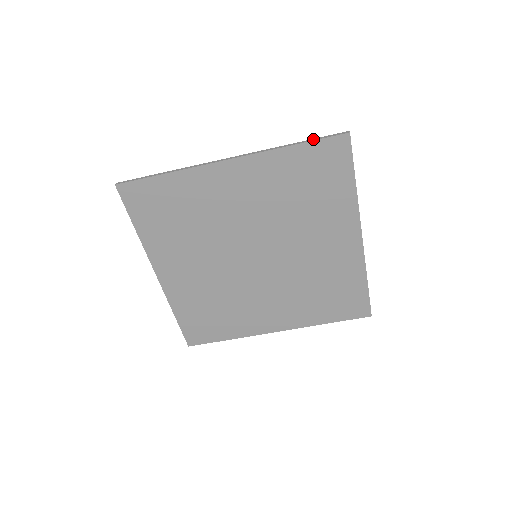
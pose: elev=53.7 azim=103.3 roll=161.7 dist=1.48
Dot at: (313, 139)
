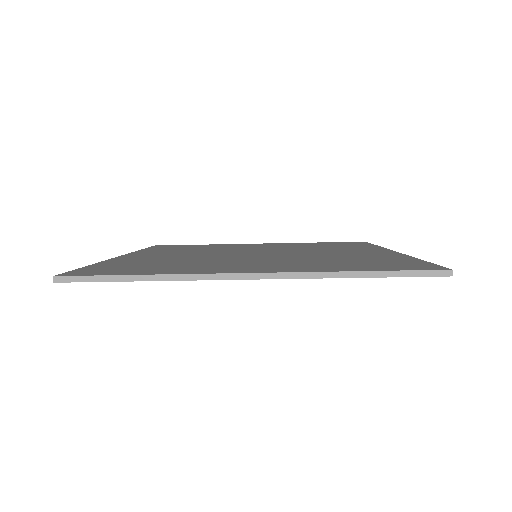
Dot at: (393, 273)
